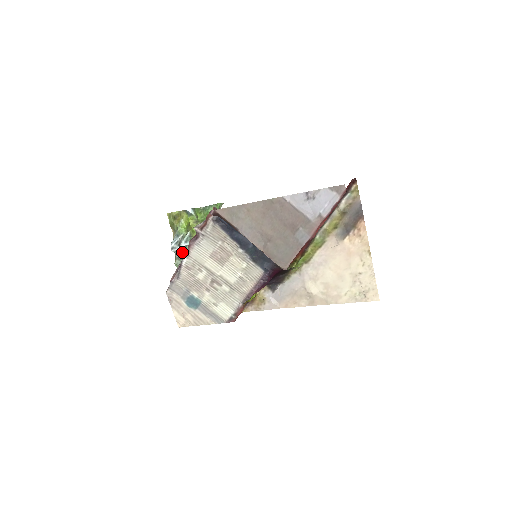
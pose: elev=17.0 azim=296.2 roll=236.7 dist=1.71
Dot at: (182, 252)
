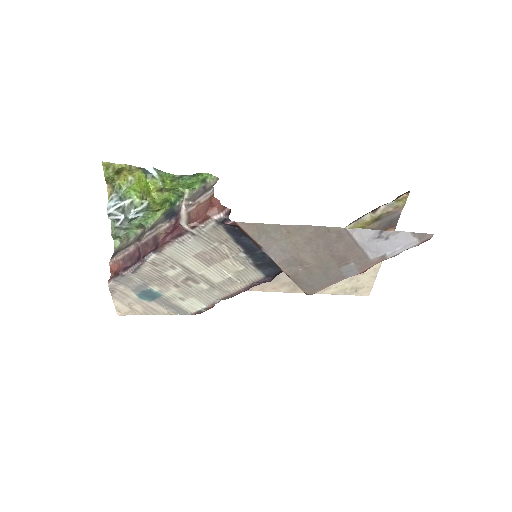
Dot at: (128, 223)
